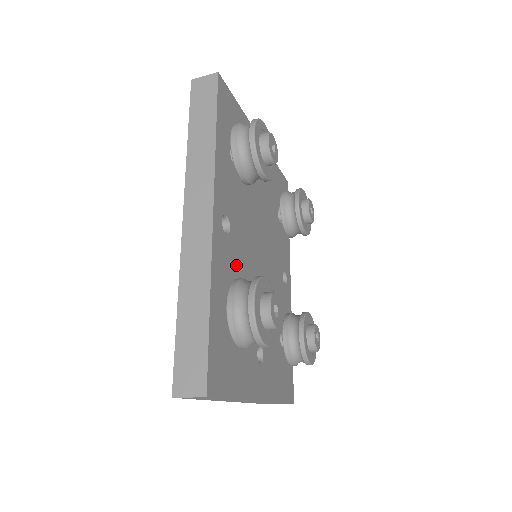
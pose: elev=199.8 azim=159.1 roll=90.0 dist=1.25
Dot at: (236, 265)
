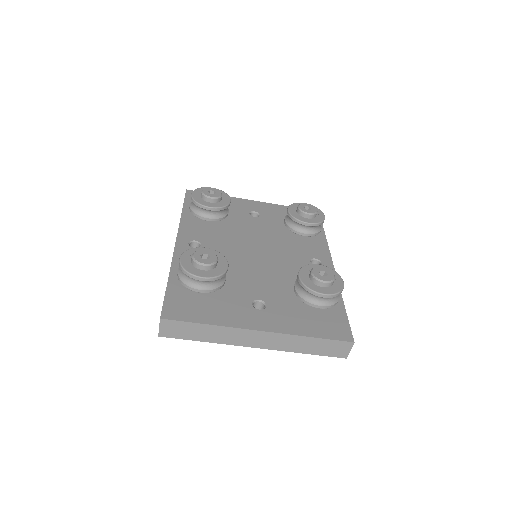
Dot at: occluded
